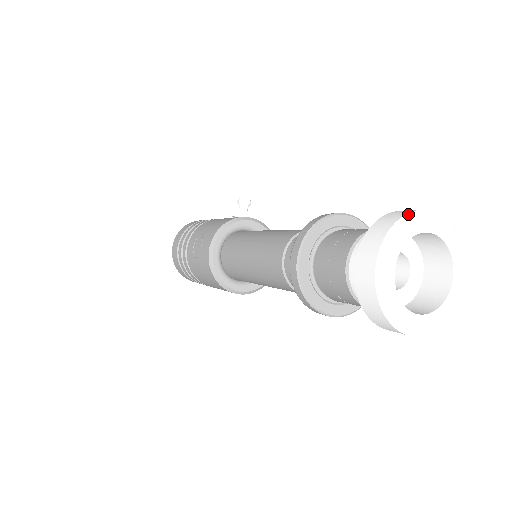
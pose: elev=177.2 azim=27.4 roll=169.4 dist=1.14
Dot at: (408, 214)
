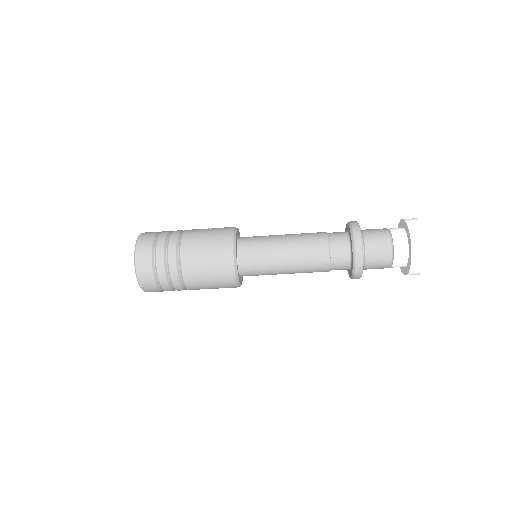
Dot at: occluded
